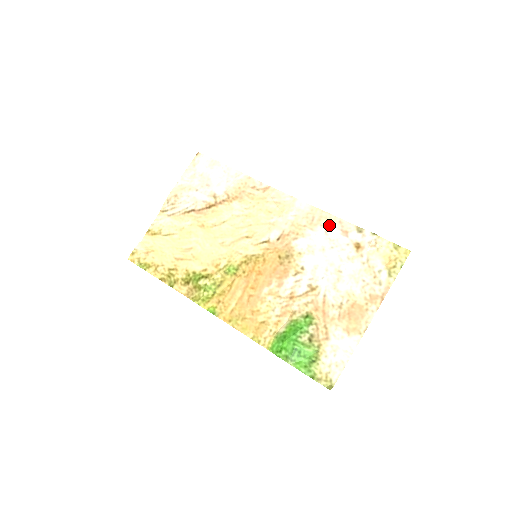
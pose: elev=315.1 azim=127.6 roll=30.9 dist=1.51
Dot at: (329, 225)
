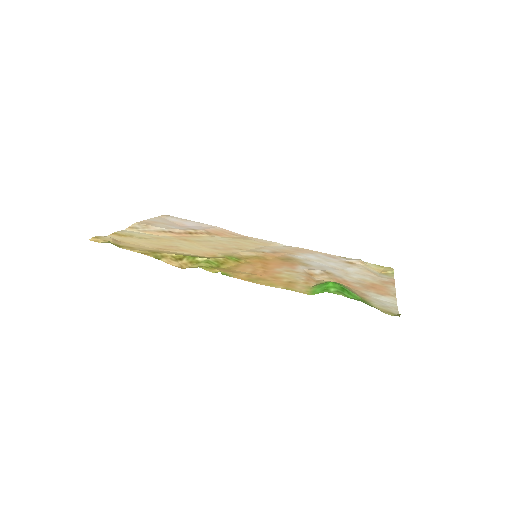
Dot at: (316, 253)
